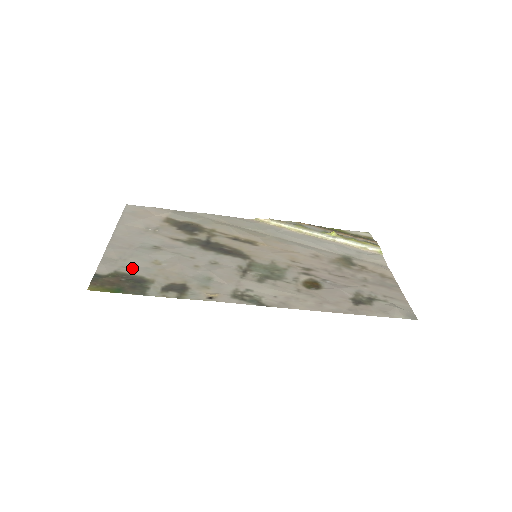
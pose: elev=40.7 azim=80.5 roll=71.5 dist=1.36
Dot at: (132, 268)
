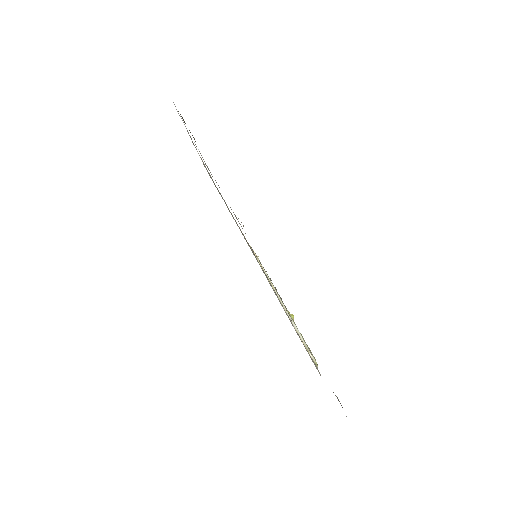
Dot at: occluded
